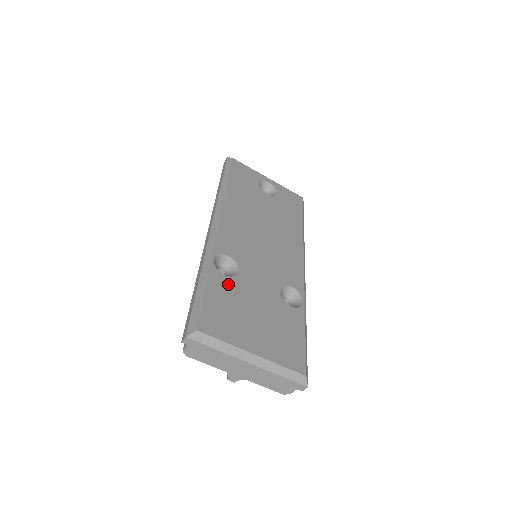
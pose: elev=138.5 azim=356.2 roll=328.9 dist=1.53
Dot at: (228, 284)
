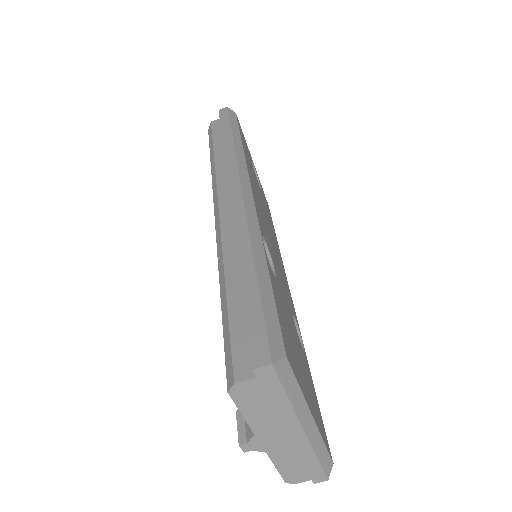
Dot at: (277, 288)
